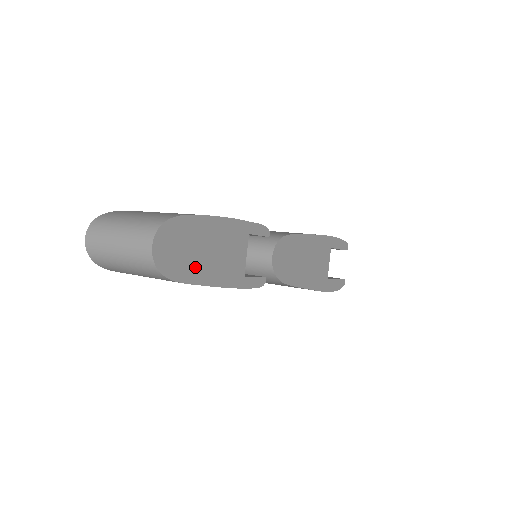
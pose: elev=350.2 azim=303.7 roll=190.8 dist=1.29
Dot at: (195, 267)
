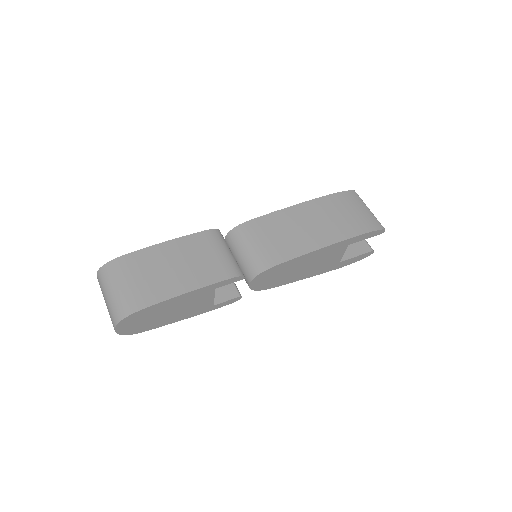
Dot at: (158, 322)
